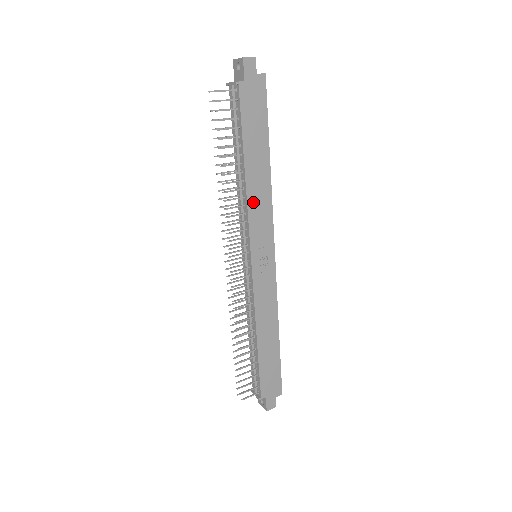
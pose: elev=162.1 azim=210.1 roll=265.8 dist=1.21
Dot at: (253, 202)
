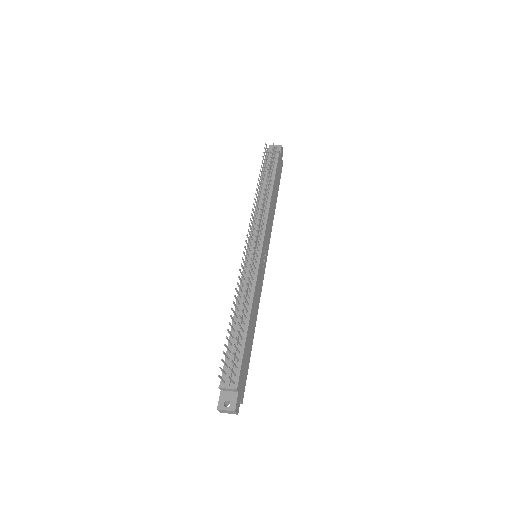
Dot at: (269, 216)
